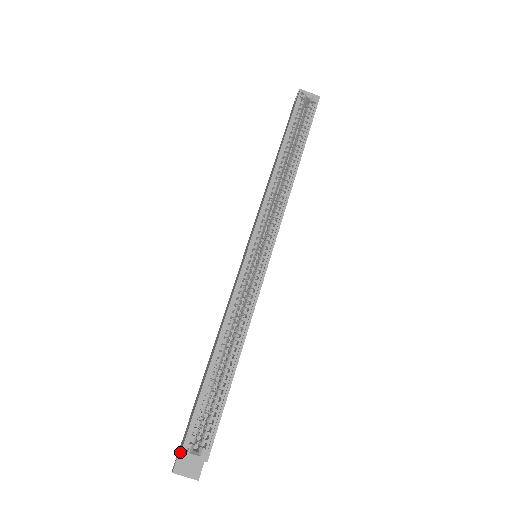
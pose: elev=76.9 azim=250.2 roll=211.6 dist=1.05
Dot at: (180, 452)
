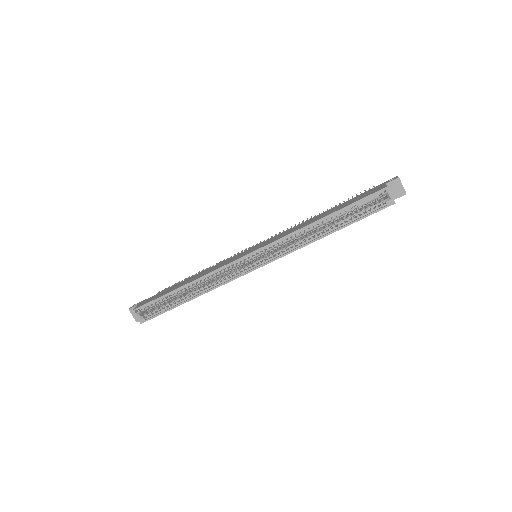
Dot at: (133, 309)
